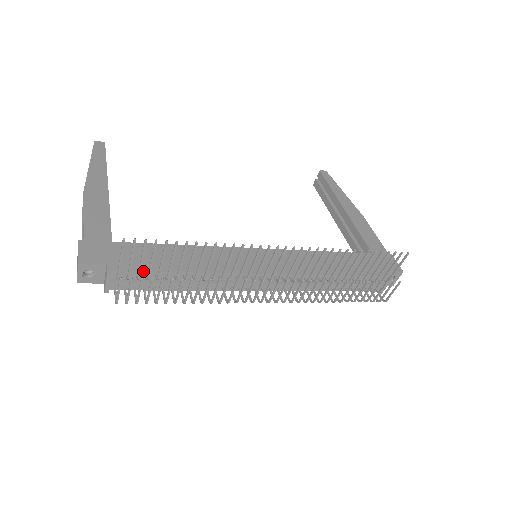
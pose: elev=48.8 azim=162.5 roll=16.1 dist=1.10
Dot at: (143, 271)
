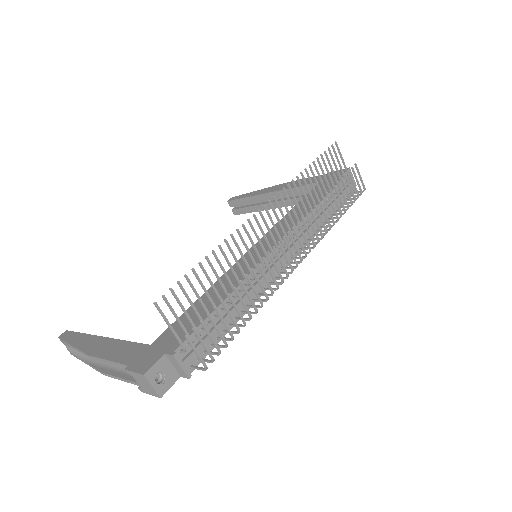
Dot at: occluded
